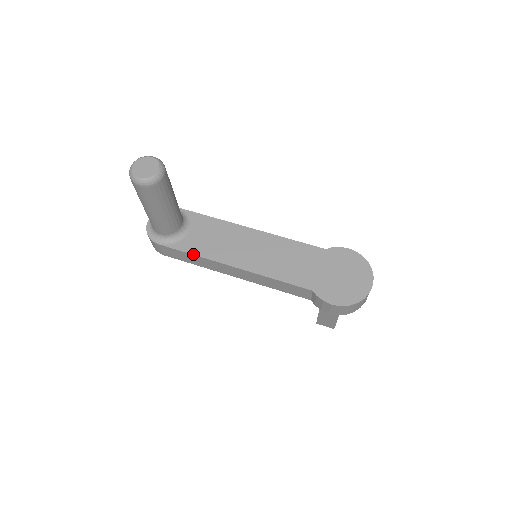
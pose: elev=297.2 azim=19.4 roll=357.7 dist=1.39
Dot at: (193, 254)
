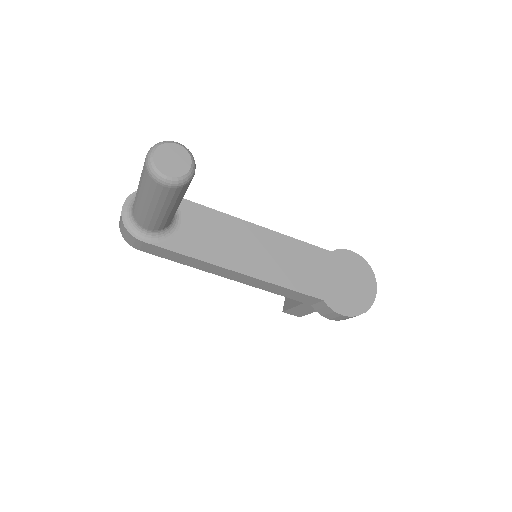
Dot at: (189, 256)
